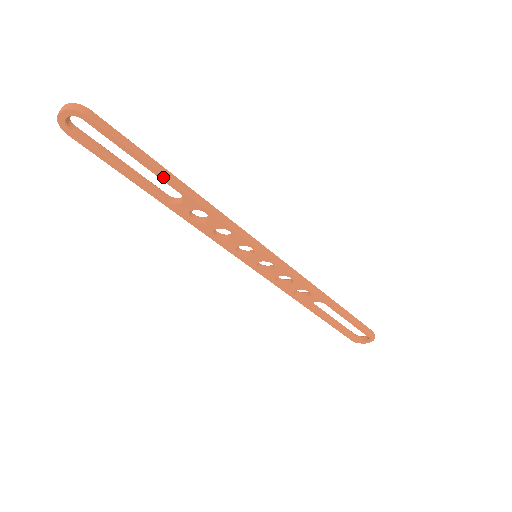
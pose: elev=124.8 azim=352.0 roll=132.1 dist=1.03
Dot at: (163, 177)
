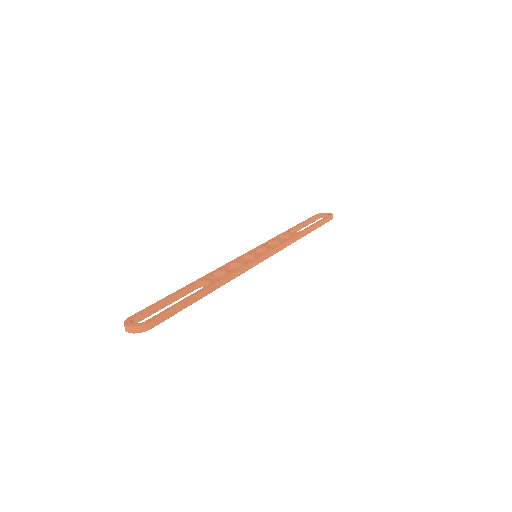
Dot at: (199, 298)
